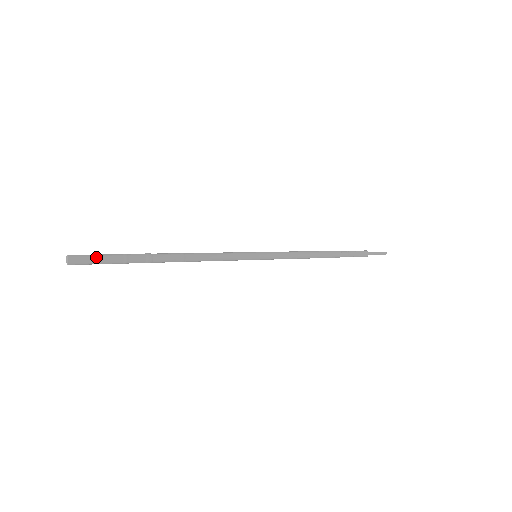
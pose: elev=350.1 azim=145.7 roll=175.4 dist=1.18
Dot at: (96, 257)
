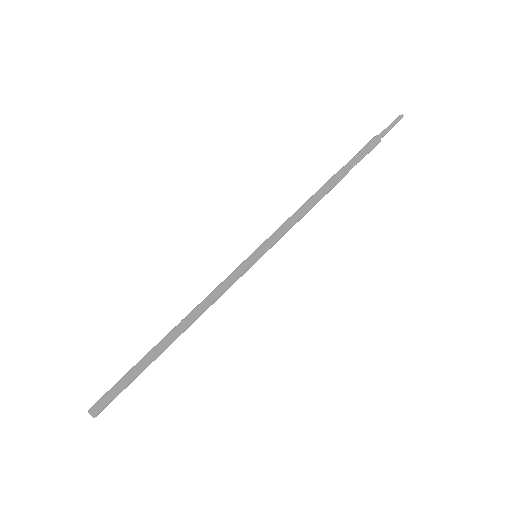
Dot at: (109, 391)
